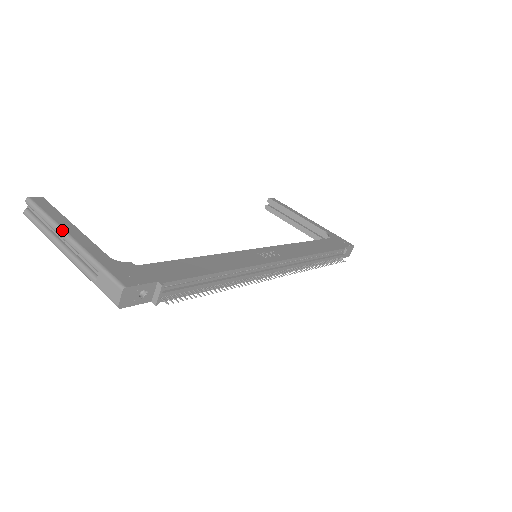
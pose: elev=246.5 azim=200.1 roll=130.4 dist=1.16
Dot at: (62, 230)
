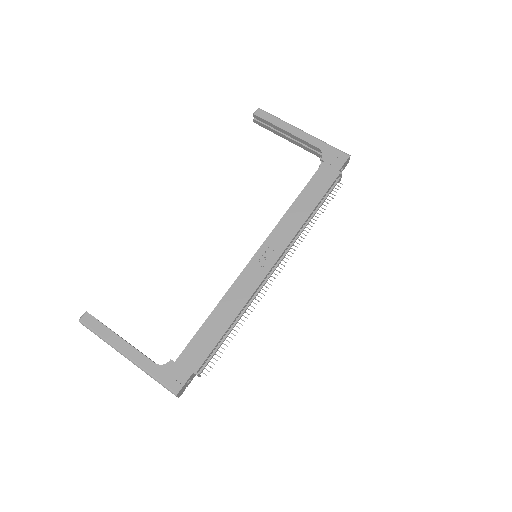
Dot at: (117, 350)
